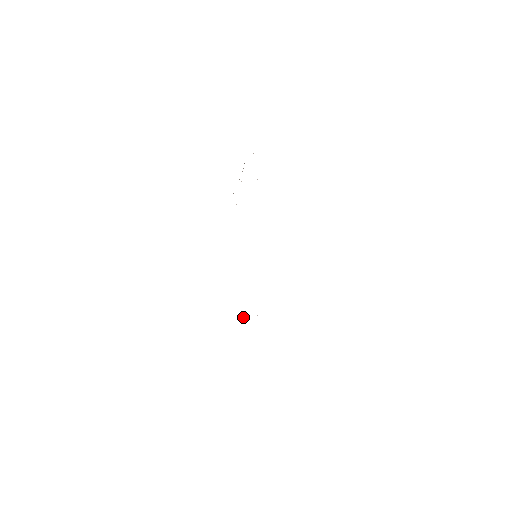
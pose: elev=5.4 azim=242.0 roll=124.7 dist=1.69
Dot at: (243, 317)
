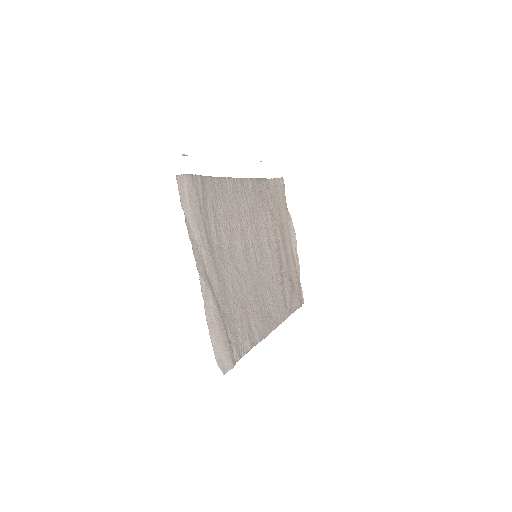
Dot at: (251, 327)
